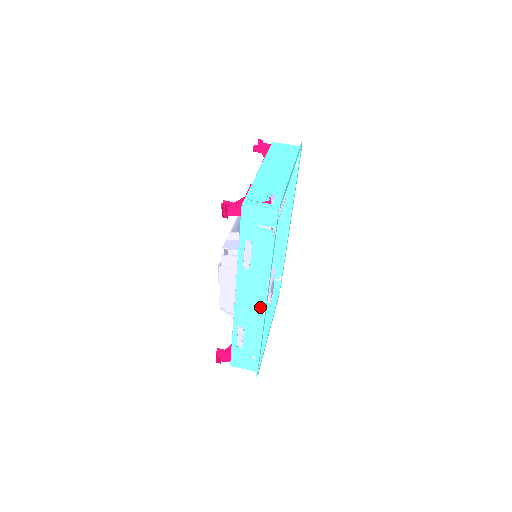
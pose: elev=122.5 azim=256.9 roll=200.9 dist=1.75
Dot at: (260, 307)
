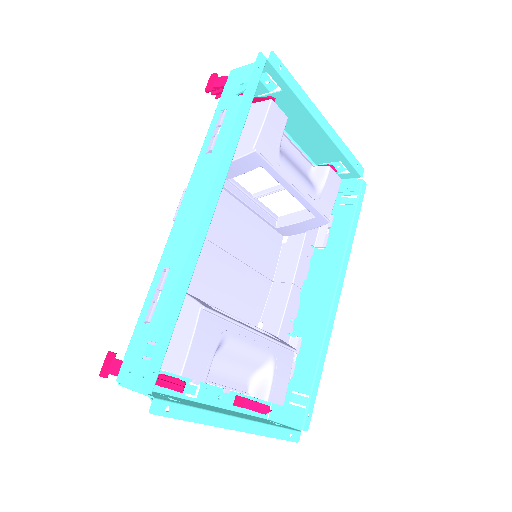
Dot at: occluded
